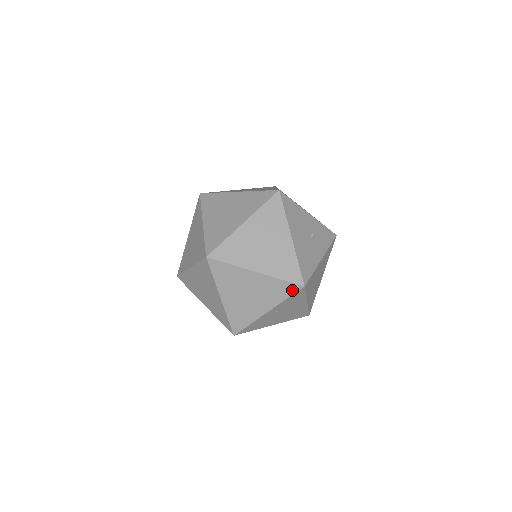
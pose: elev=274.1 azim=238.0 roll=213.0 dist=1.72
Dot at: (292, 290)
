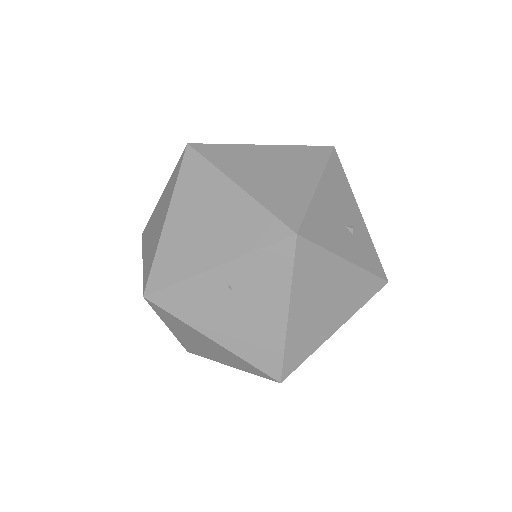
Dot at: (274, 235)
